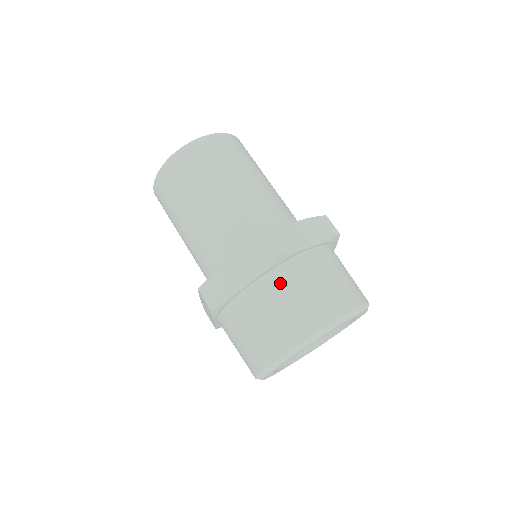
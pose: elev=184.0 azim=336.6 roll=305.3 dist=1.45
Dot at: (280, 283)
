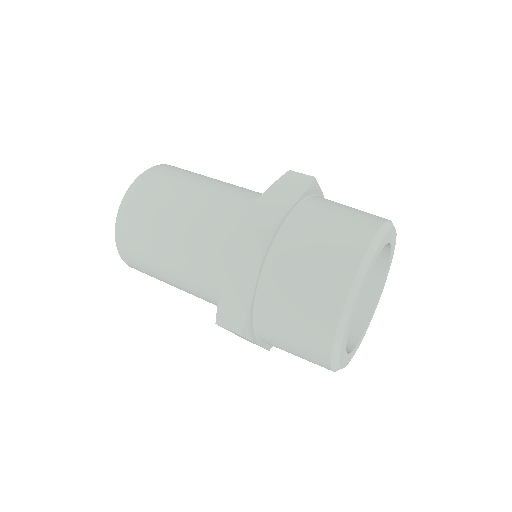
Dot at: (323, 202)
